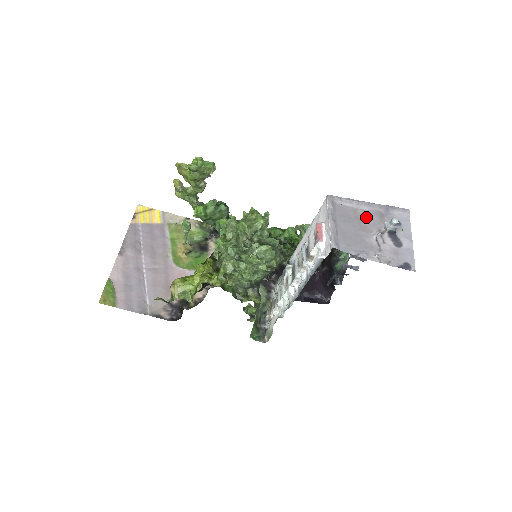
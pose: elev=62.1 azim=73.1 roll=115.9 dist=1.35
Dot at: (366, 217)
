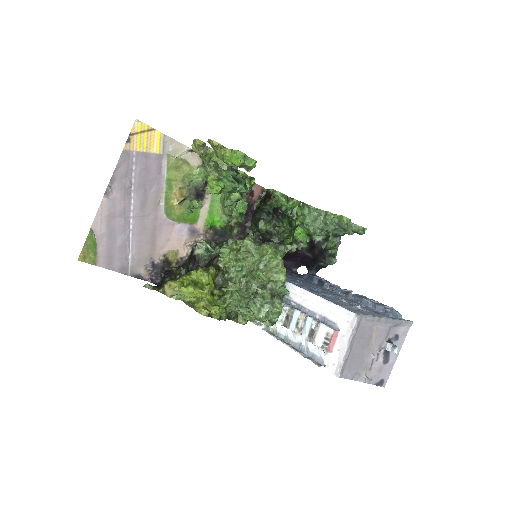
Dot at: (377, 334)
